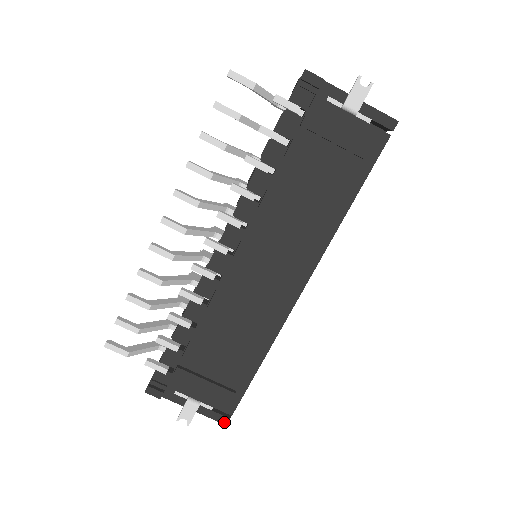
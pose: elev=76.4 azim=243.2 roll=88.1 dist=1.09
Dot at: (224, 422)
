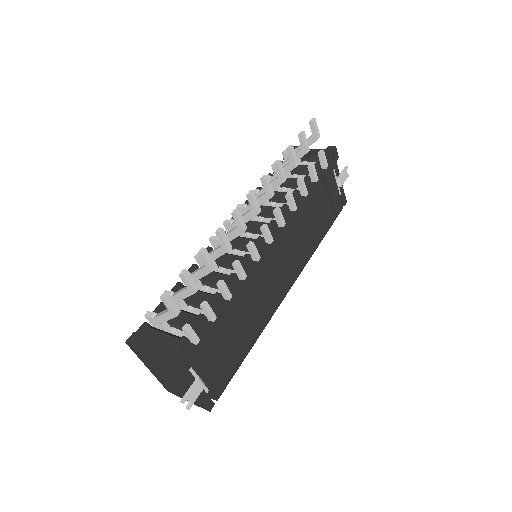
Dot at: (210, 408)
